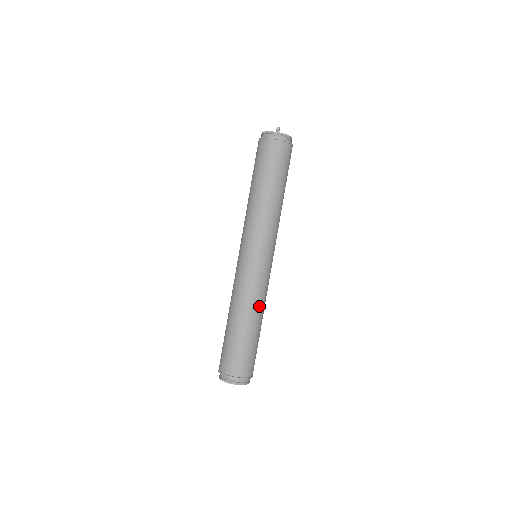
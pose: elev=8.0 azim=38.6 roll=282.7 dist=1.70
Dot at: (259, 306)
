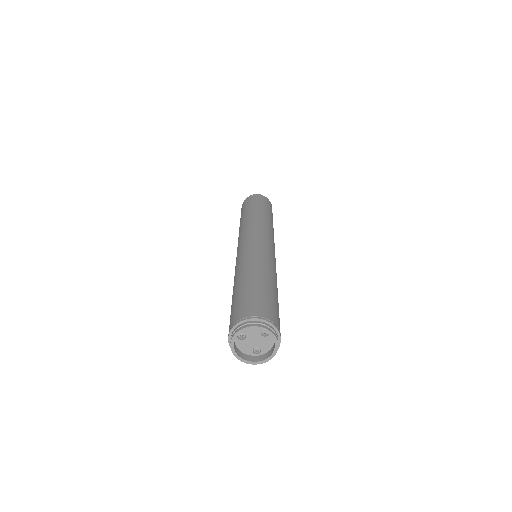
Dot at: (260, 265)
